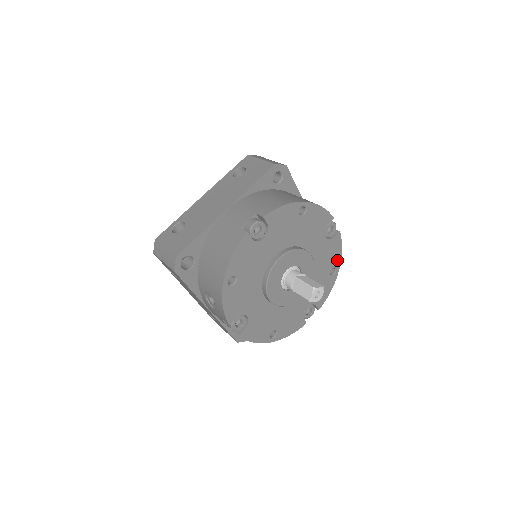
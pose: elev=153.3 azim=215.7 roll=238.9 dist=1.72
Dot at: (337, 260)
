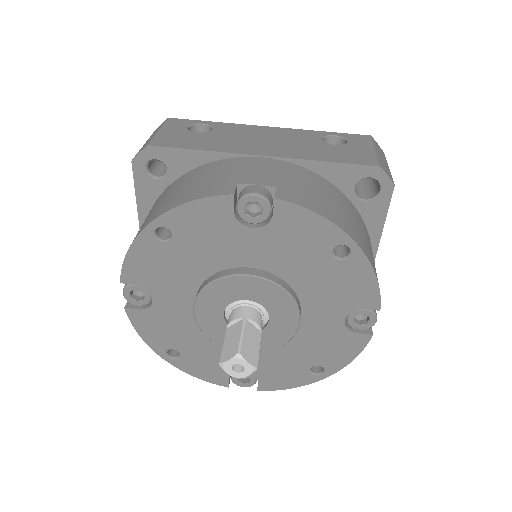
Dot at: (329, 233)
